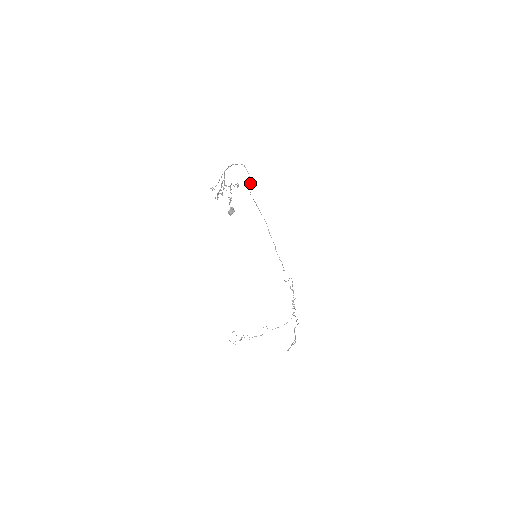
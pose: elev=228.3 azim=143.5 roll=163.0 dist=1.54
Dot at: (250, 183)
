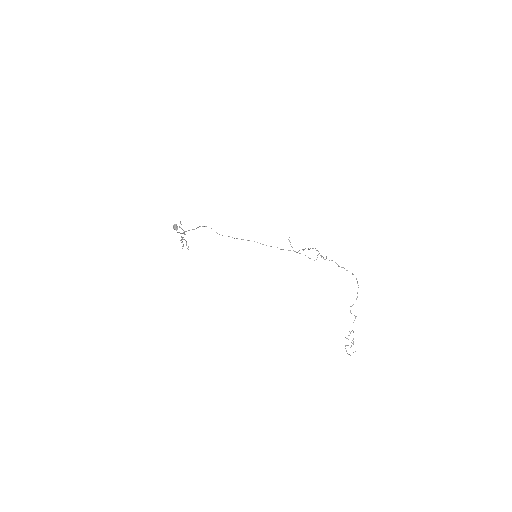
Dot at: occluded
